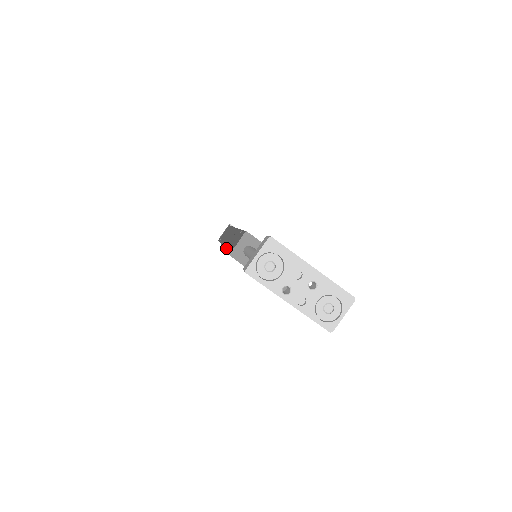
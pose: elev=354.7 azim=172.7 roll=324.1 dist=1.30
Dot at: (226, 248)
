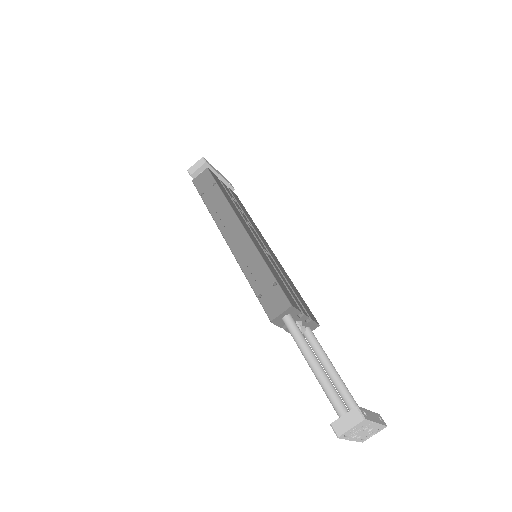
Dot at: (249, 280)
